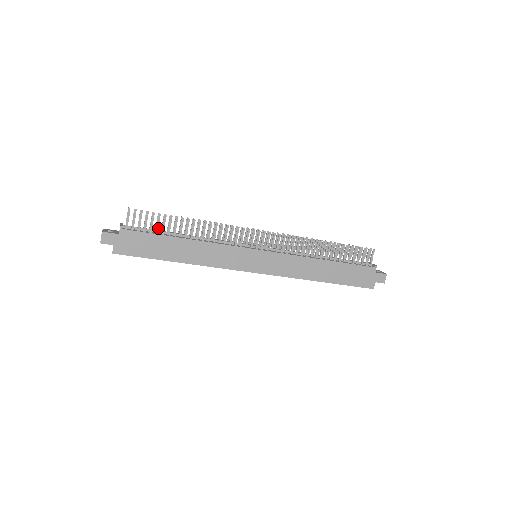
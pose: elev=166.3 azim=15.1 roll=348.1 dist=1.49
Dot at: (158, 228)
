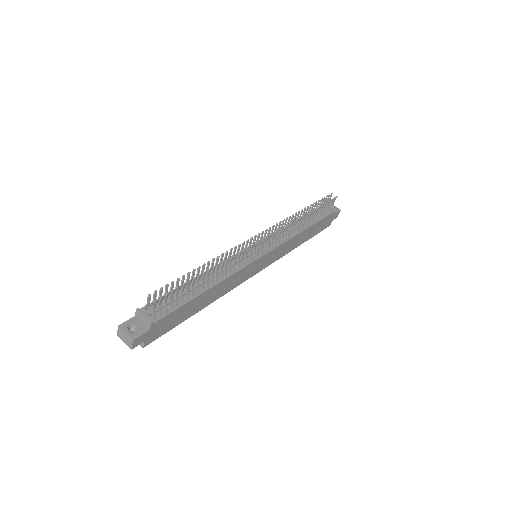
Dot at: (183, 296)
